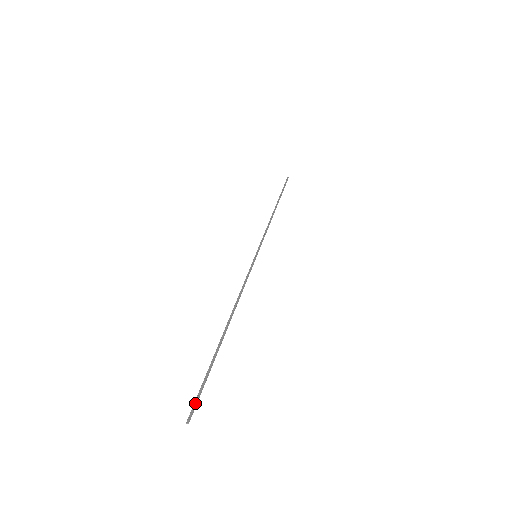
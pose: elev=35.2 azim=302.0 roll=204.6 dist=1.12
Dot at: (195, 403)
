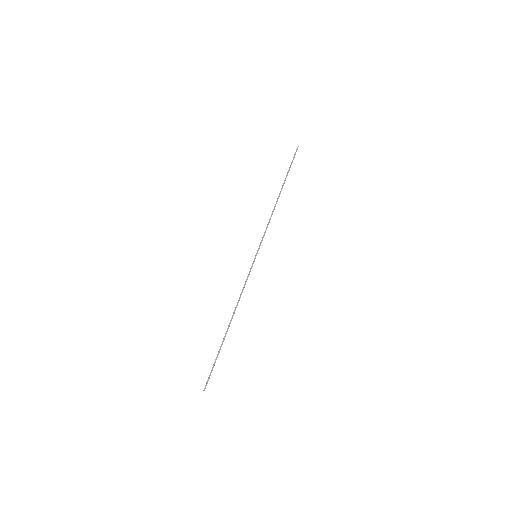
Dot at: (208, 379)
